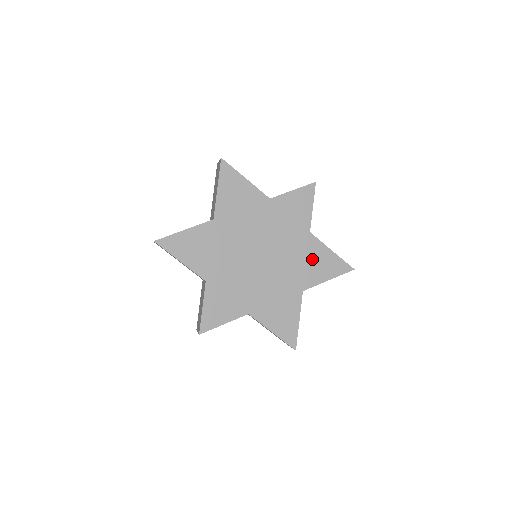
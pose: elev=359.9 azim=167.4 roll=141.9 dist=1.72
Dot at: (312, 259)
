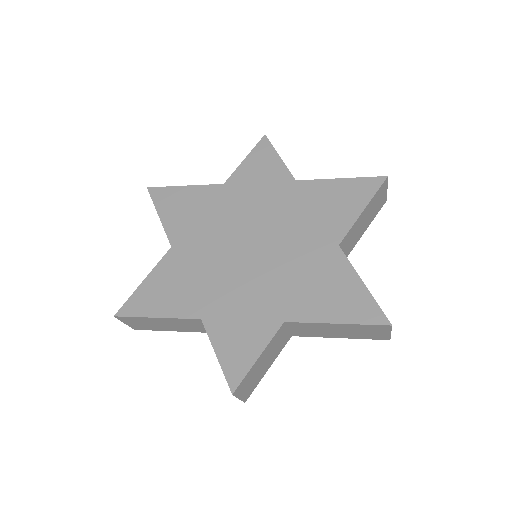
Dot at: (321, 204)
